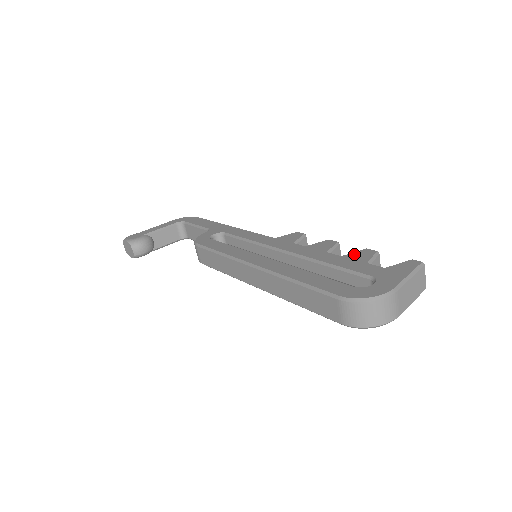
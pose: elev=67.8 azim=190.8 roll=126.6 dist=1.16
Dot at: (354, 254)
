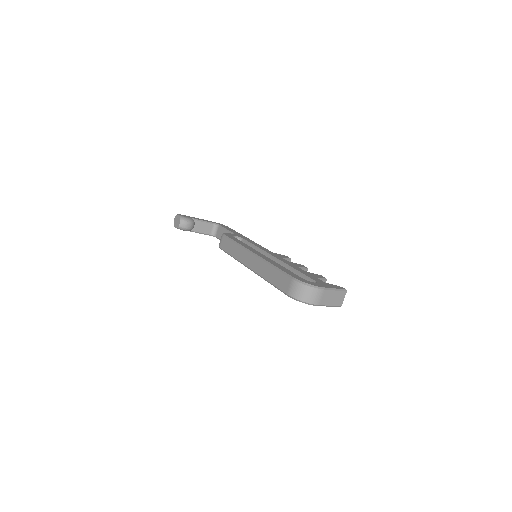
Dot at: (313, 273)
